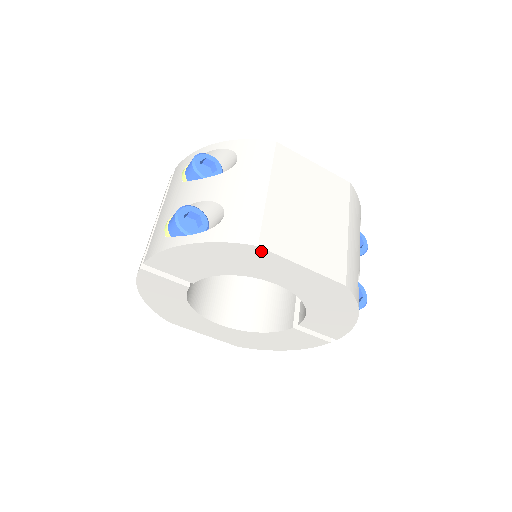
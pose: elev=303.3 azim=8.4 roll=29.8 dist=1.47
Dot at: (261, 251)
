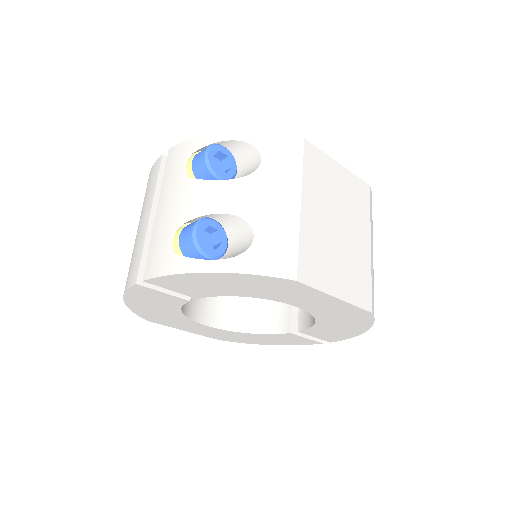
Dot at: (297, 284)
